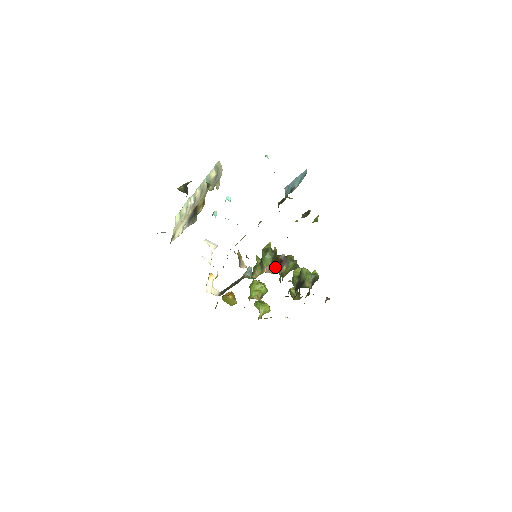
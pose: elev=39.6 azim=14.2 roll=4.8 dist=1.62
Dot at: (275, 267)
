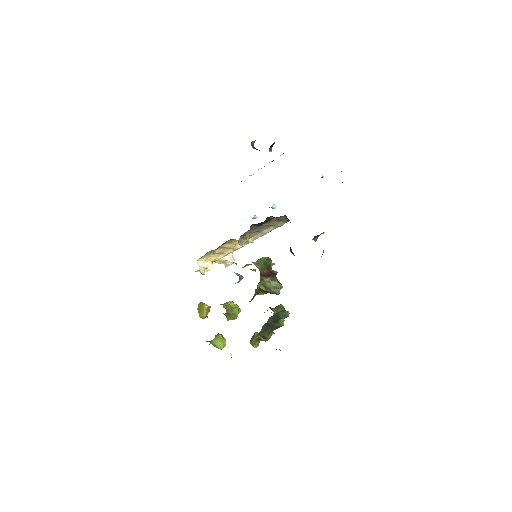
Dot at: (262, 268)
